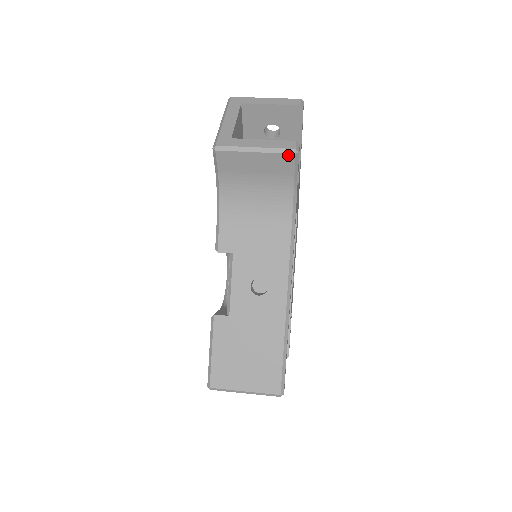
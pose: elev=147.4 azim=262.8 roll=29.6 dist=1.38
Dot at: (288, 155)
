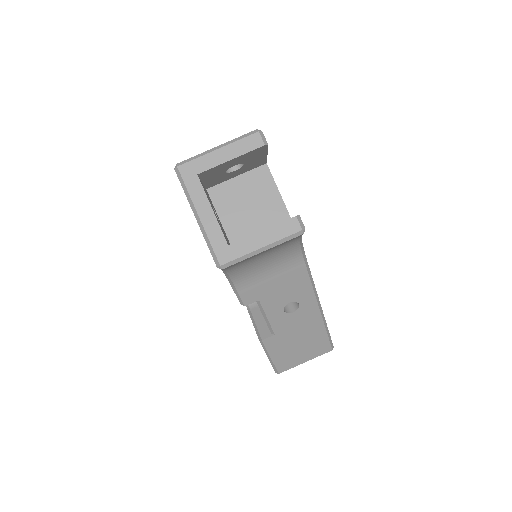
Dot at: (296, 237)
